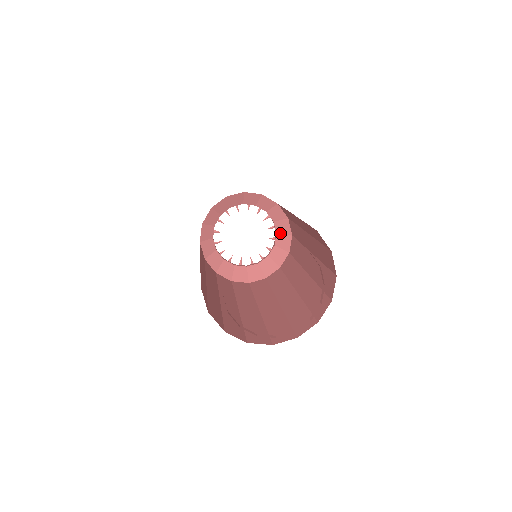
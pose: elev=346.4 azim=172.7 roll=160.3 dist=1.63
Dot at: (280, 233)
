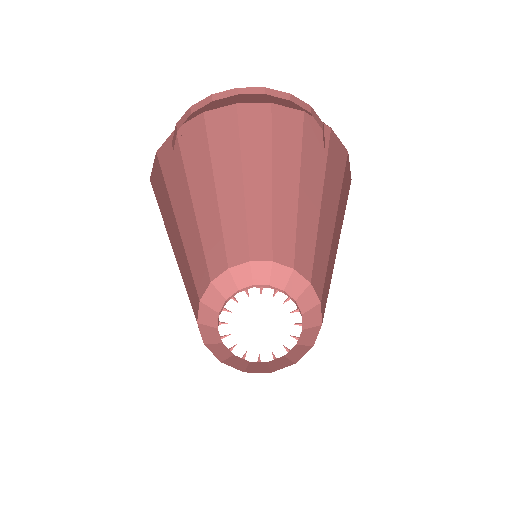
Dot at: (301, 344)
